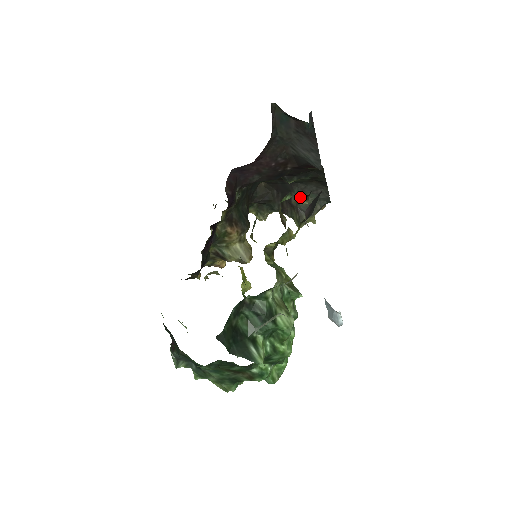
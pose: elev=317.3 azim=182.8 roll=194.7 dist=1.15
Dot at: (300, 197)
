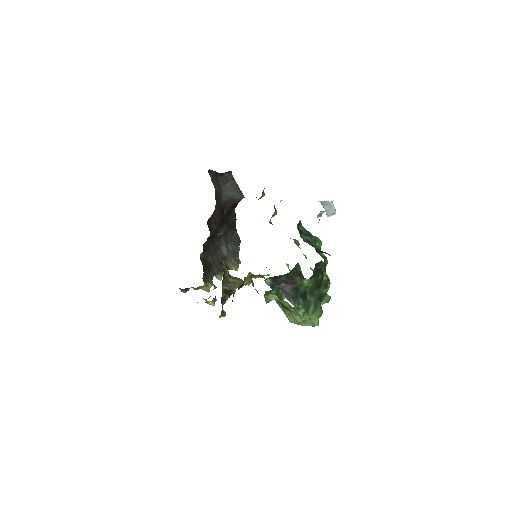
Dot at: (227, 247)
